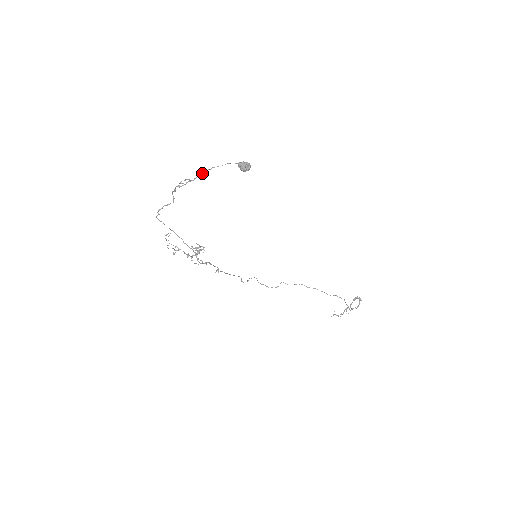
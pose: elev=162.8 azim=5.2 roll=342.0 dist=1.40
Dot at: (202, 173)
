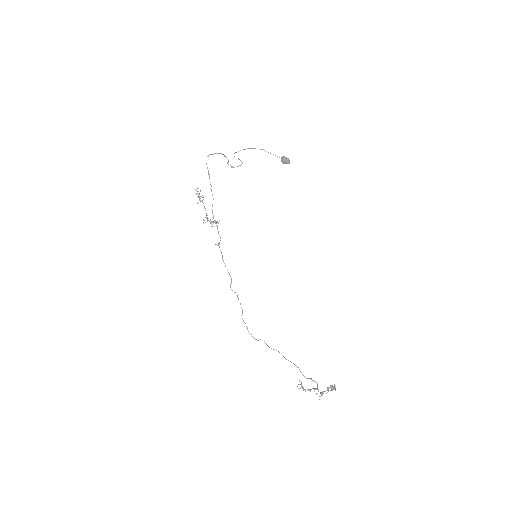
Dot at: (254, 148)
